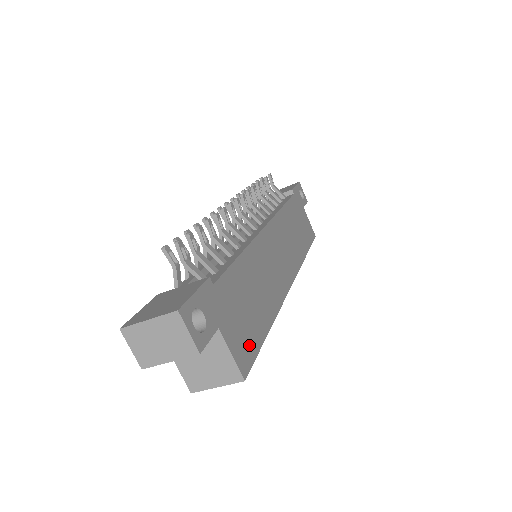
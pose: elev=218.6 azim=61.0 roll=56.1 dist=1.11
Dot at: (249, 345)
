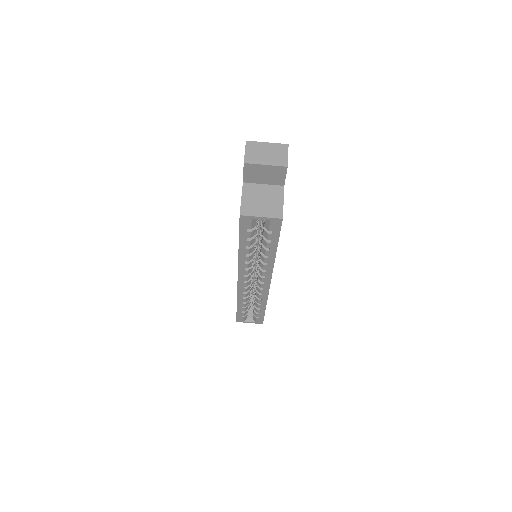
Dot at: occluded
